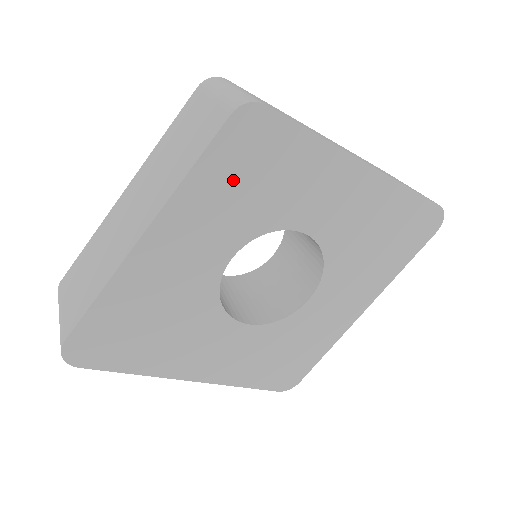
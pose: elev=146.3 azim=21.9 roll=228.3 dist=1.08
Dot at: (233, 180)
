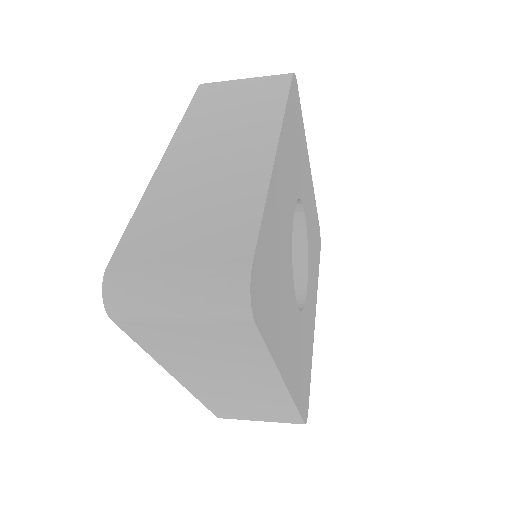
Dot at: (293, 132)
